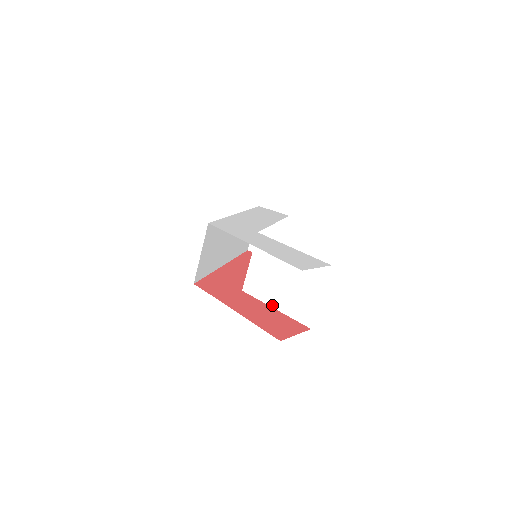
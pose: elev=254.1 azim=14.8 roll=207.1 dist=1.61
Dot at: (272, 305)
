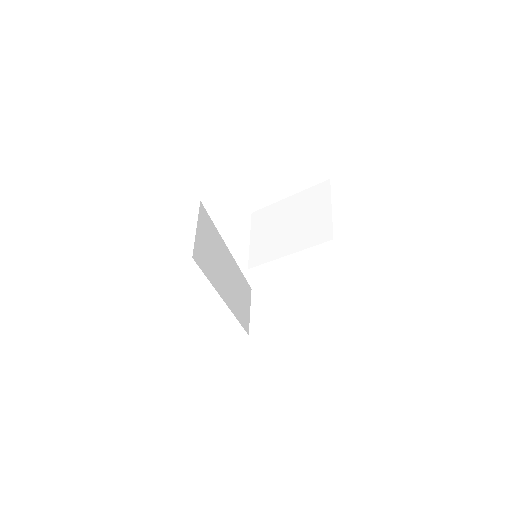
Dot at: (284, 254)
